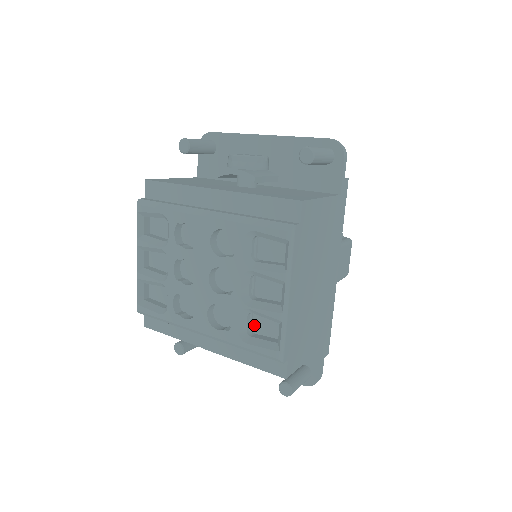
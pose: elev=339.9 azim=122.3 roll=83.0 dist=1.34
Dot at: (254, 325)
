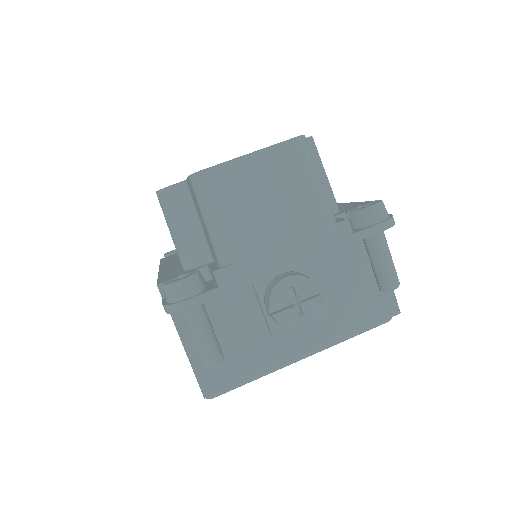
Dot at: occluded
